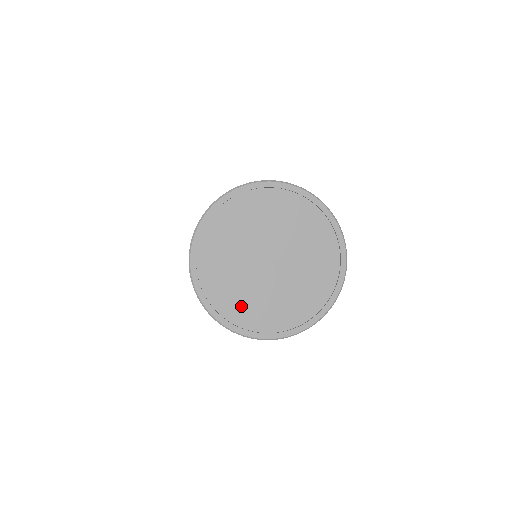
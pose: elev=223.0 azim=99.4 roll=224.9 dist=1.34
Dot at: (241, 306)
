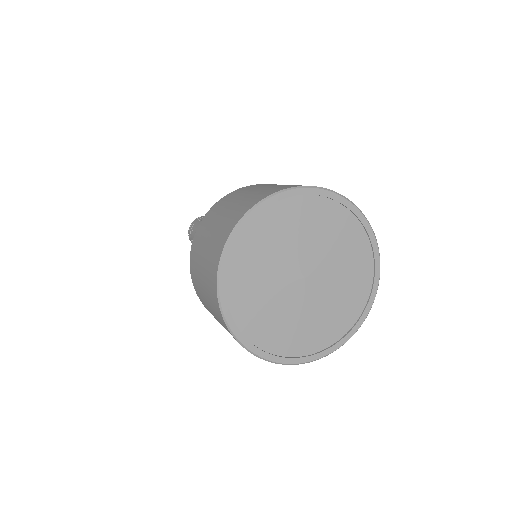
Dot at: (270, 329)
